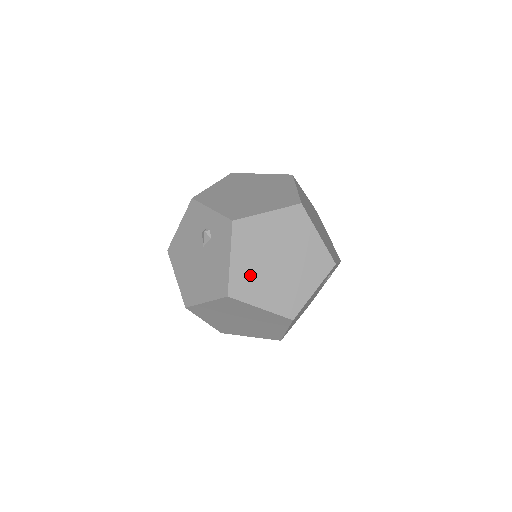
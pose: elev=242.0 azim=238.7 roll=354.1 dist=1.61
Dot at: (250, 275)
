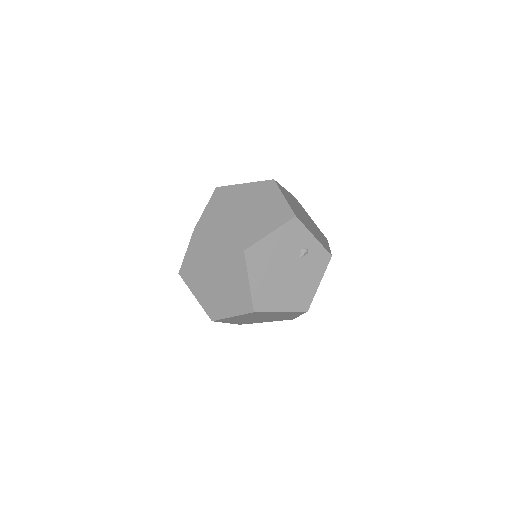
Dot at: (217, 218)
